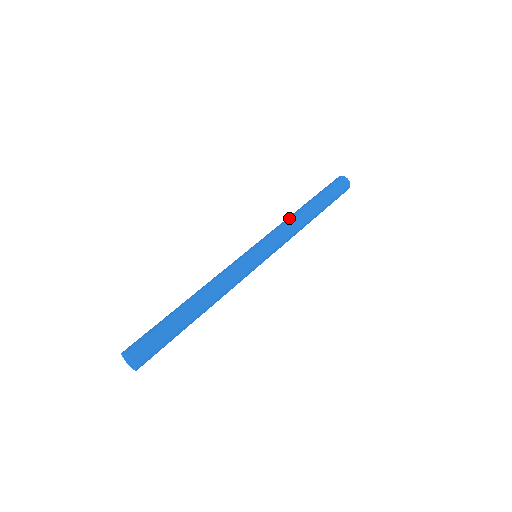
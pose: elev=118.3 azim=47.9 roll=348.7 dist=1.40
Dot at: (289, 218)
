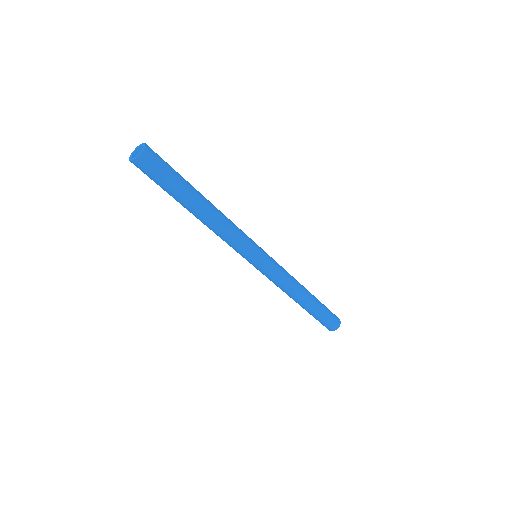
Dot at: occluded
